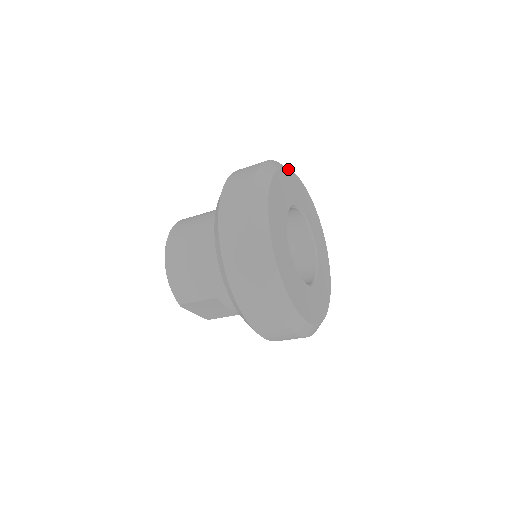
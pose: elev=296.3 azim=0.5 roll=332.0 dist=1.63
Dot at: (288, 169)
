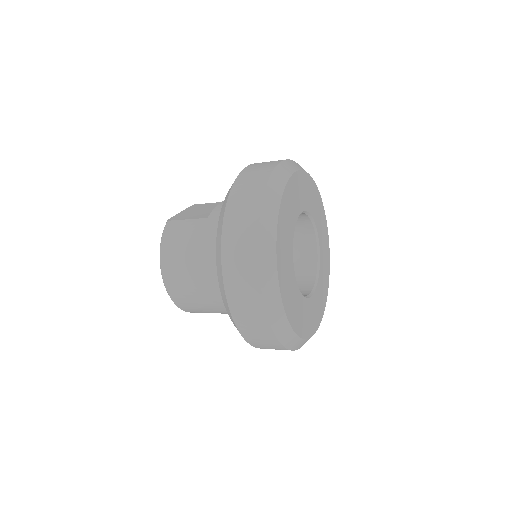
Dot at: (284, 191)
